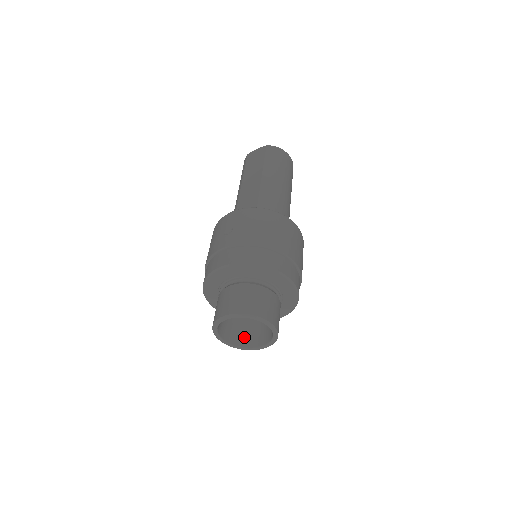
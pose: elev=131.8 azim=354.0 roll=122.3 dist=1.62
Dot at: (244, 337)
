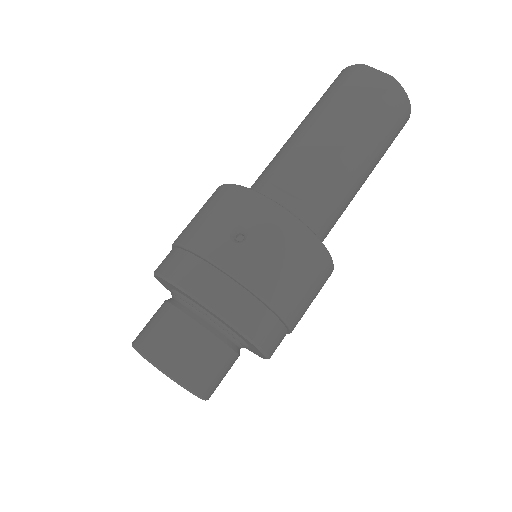
Dot at: occluded
